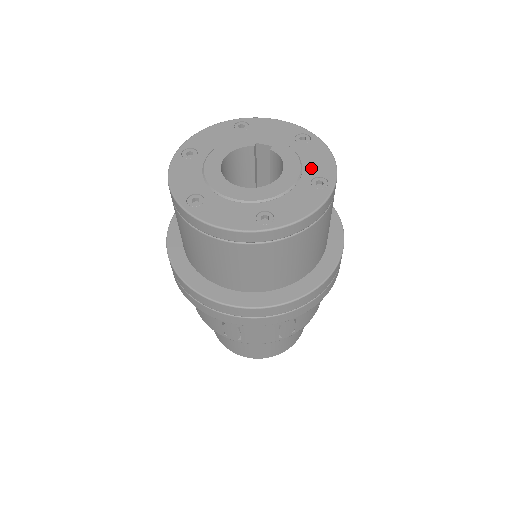
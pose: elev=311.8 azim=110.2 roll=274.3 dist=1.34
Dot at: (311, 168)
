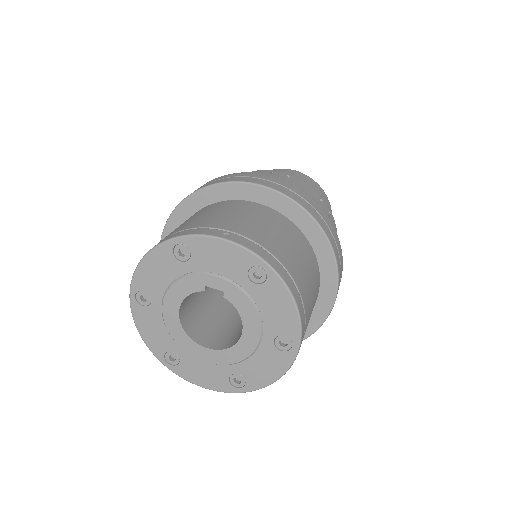
Dot at: (272, 324)
